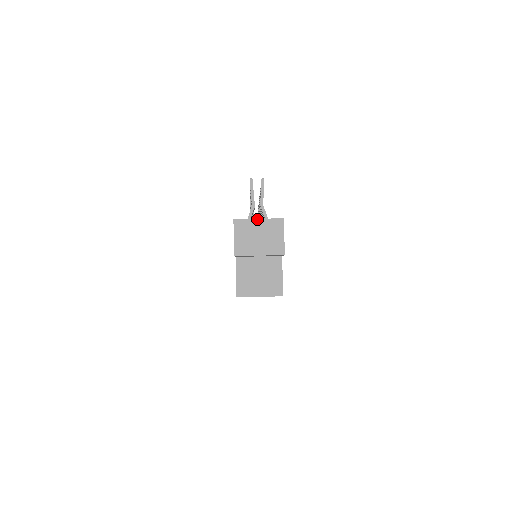
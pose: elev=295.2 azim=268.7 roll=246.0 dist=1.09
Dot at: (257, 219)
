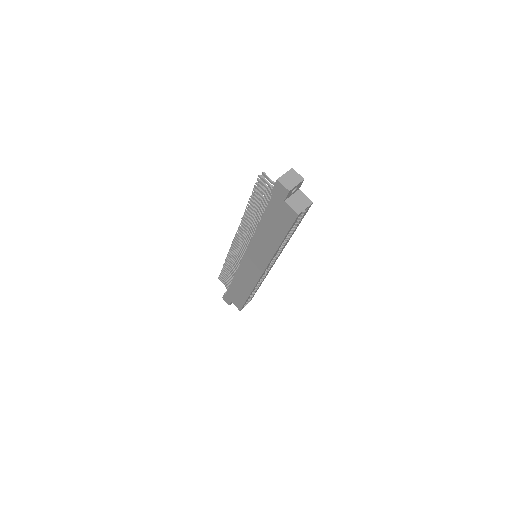
Dot at: (284, 174)
